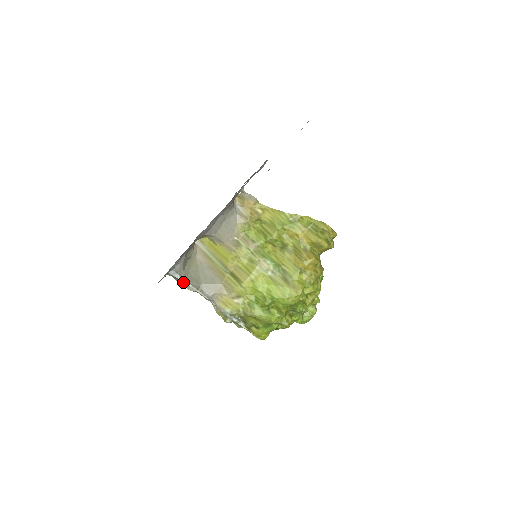
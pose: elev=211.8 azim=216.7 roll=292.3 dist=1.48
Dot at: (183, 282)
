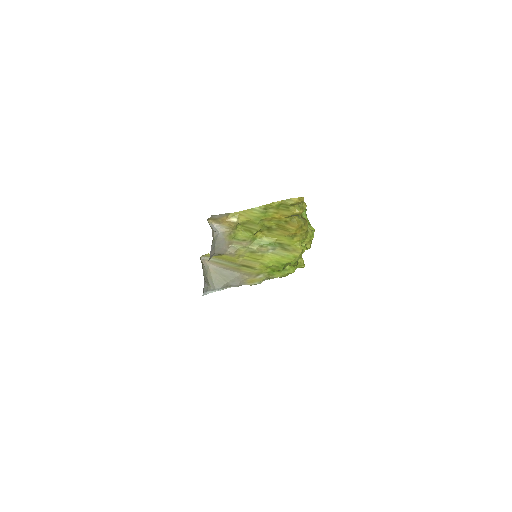
Dot at: (214, 291)
